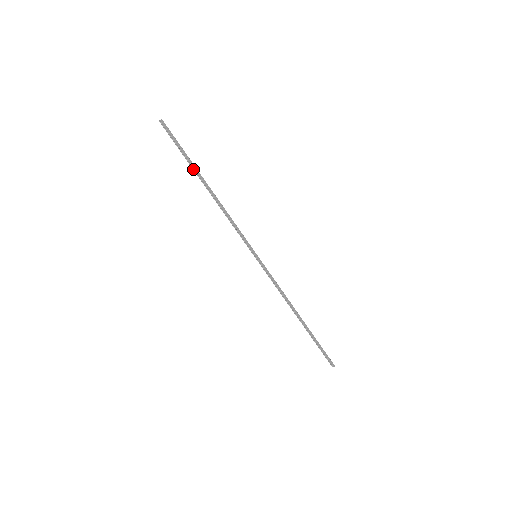
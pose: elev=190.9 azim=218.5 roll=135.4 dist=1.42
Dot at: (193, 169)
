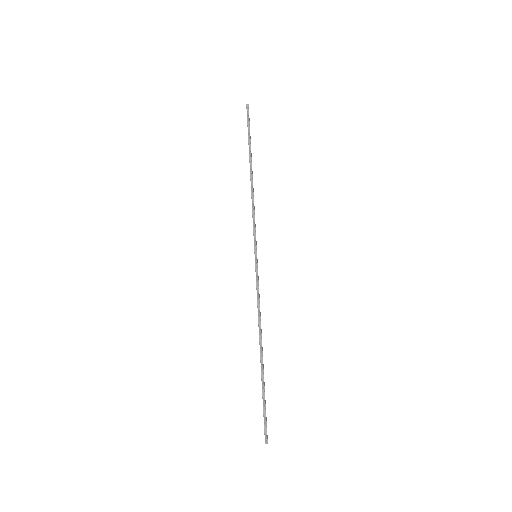
Dot at: (249, 150)
